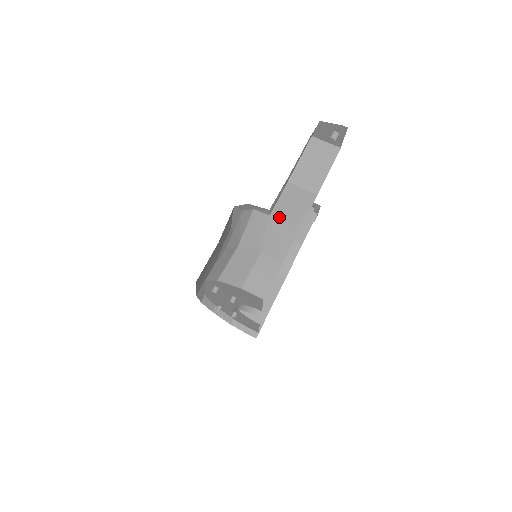
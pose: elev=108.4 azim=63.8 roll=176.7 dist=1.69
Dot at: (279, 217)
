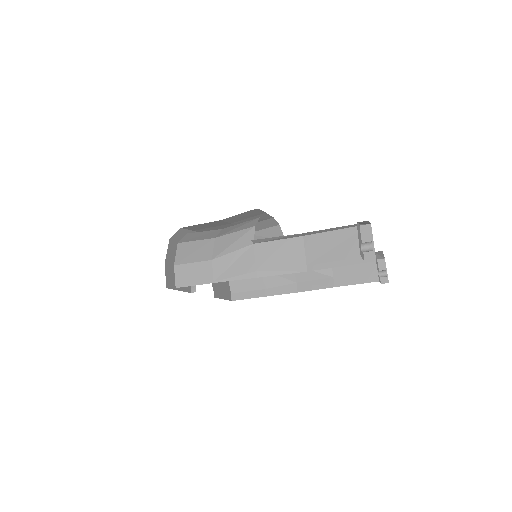
Dot at: (257, 253)
